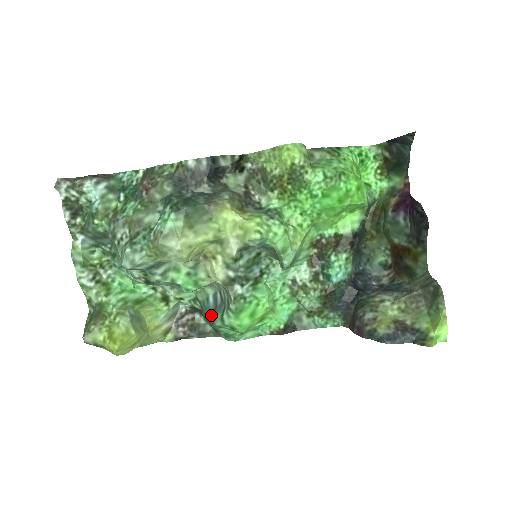
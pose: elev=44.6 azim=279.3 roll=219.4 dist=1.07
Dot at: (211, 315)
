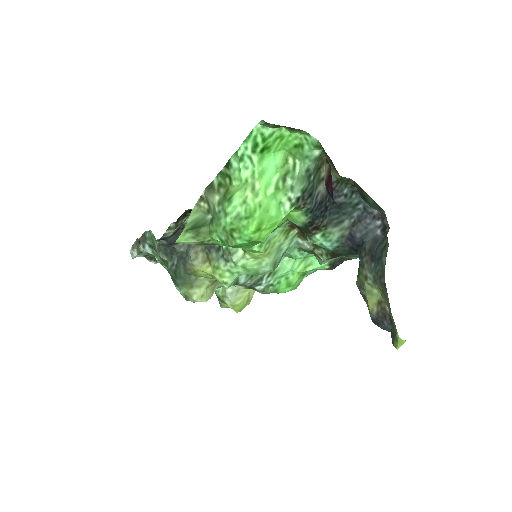
Dot at: occluded
